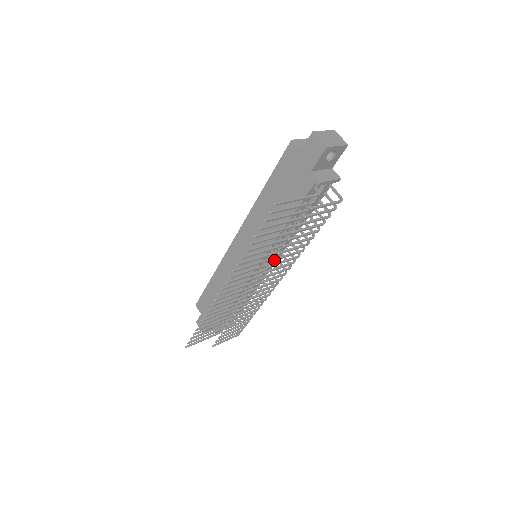
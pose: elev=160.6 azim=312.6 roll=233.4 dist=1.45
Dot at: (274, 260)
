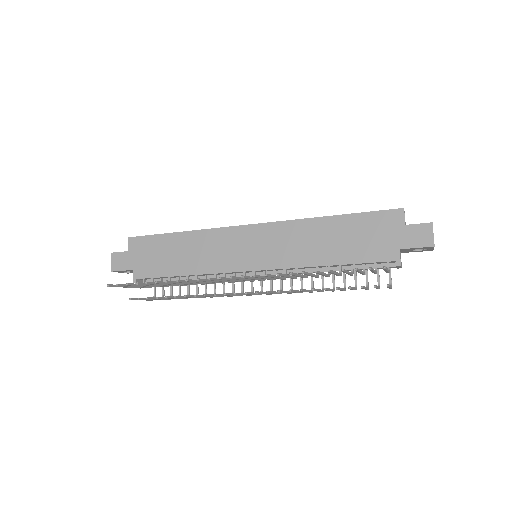
Dot at: (302, 290)
